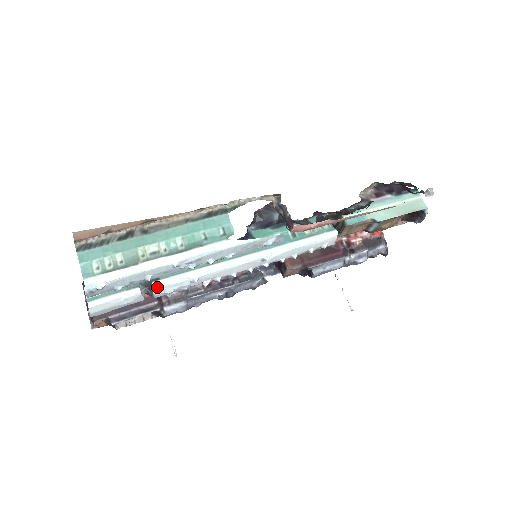
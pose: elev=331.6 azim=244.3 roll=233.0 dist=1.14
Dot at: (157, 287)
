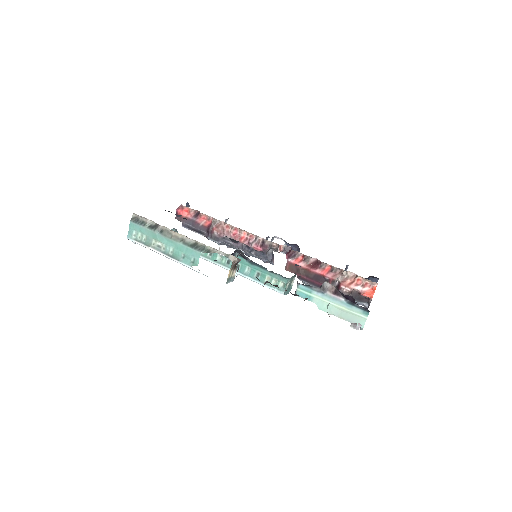
Dot at: occluded
